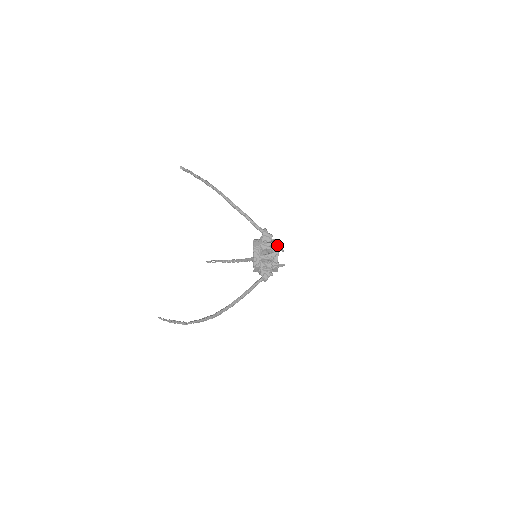
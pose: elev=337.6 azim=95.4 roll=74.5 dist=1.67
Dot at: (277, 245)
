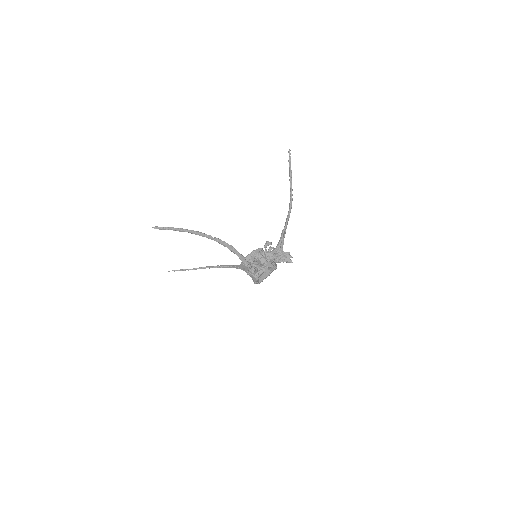
Dot at: (254, 281)
